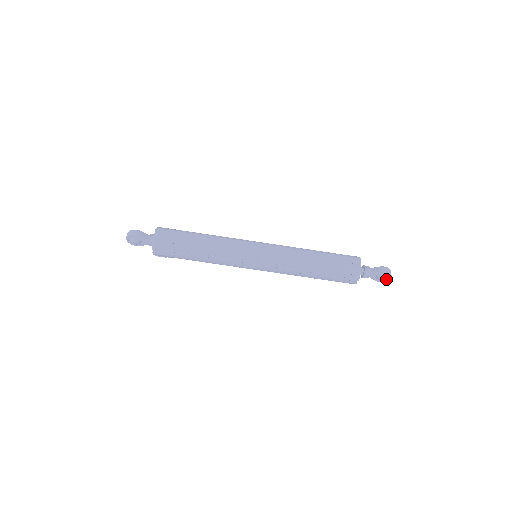
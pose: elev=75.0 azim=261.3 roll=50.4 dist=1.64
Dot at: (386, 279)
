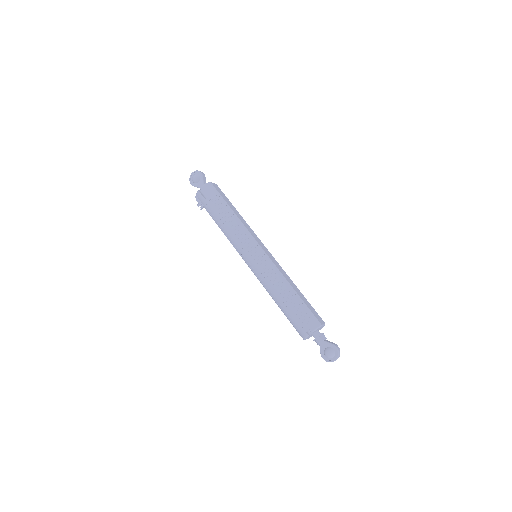
Dot at: (331, 359)
